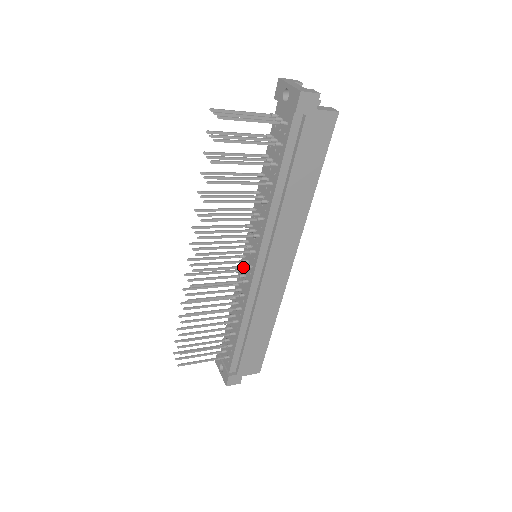
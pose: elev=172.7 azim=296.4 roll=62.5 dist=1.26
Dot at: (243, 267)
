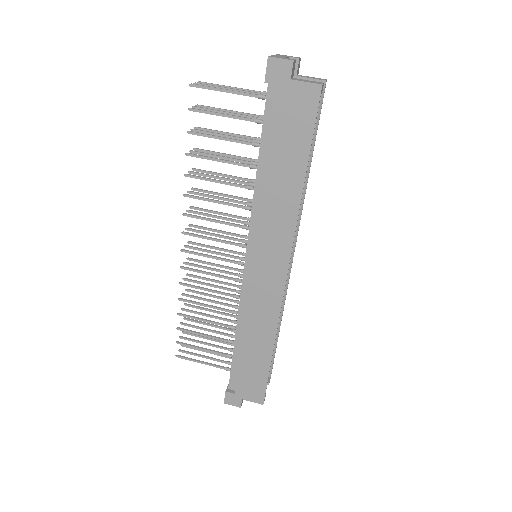
Dot at: (235, 262)
